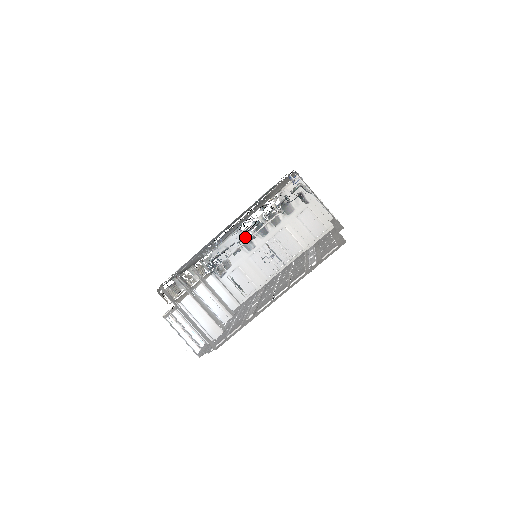
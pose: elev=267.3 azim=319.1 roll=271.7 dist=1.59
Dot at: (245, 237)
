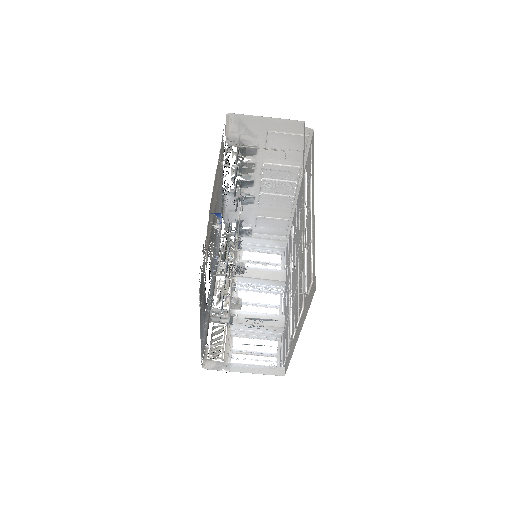
Dot at: (237, 204)
